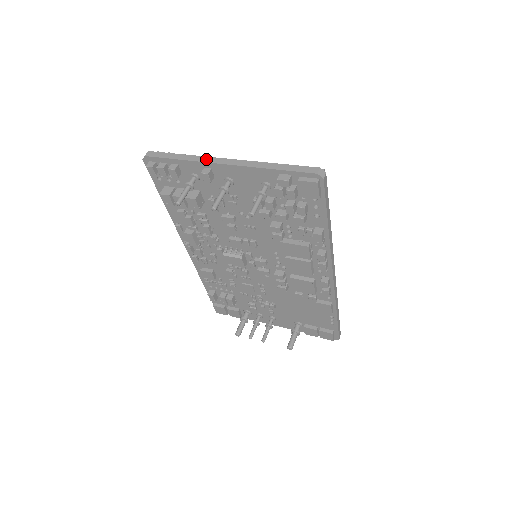
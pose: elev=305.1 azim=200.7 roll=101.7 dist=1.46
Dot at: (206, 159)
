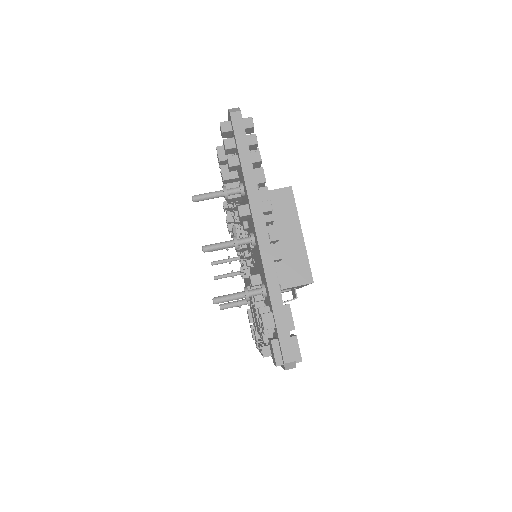
Dot at: (256, 203)
